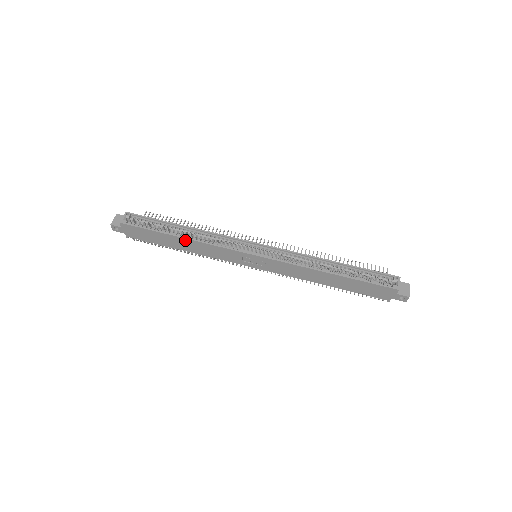
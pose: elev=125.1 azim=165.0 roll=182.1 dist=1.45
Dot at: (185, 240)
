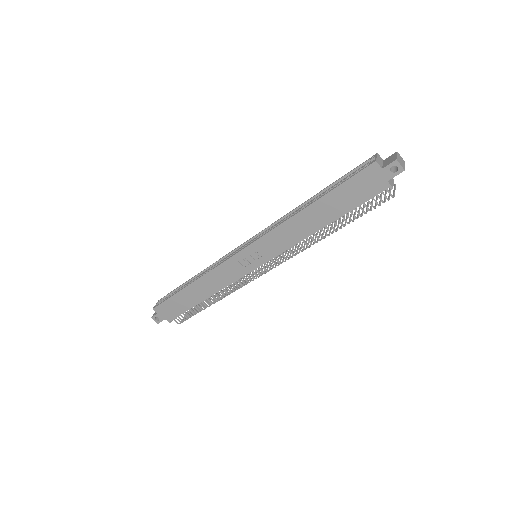
Dot at: (195, 285)
